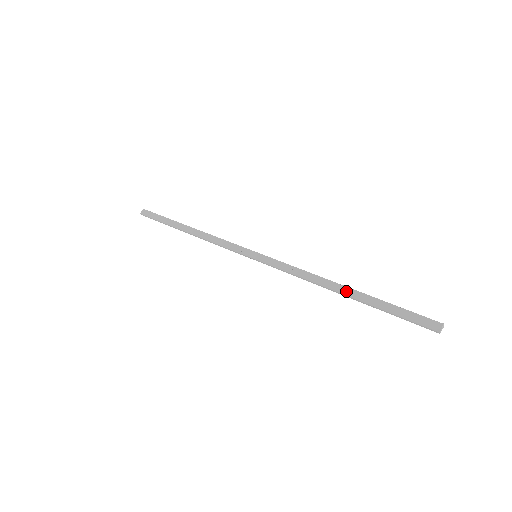
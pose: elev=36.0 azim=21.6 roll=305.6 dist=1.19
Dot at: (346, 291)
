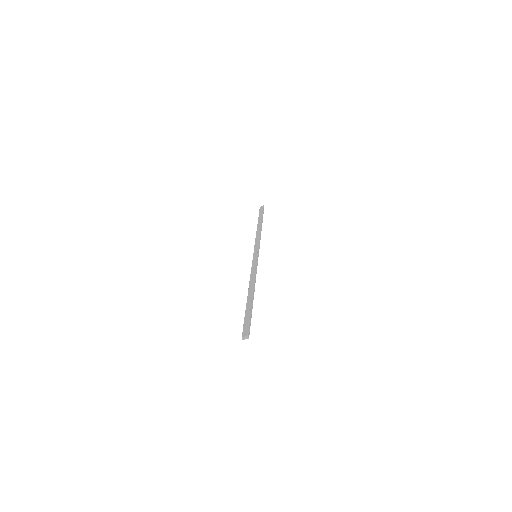
Dot at: (250, 295)
